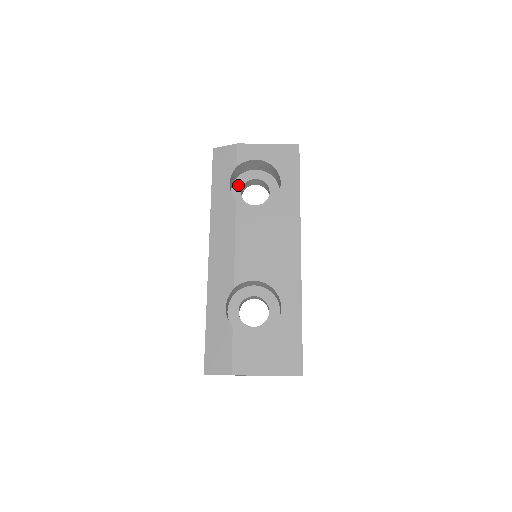
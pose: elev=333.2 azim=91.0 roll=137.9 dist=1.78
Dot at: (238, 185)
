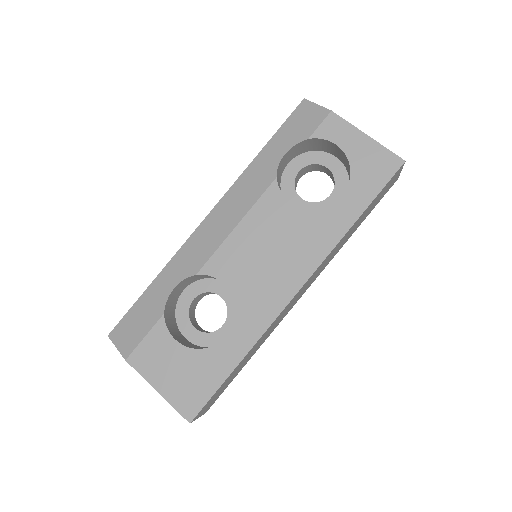
Dot at: (302, 161)
